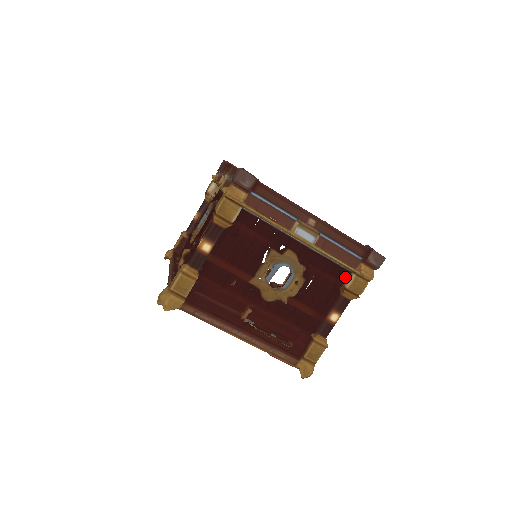
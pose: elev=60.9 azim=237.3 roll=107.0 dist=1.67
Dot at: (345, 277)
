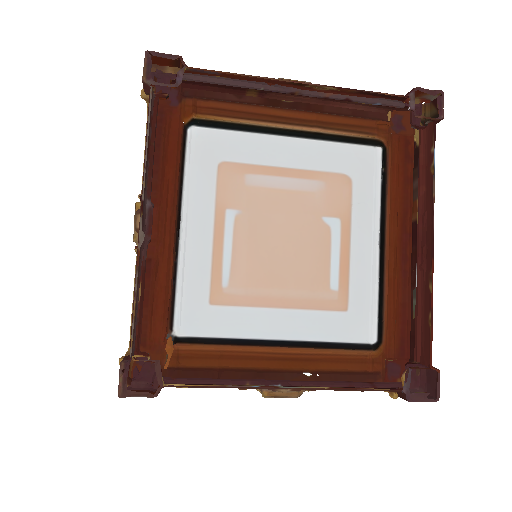
Dot at: occluded
